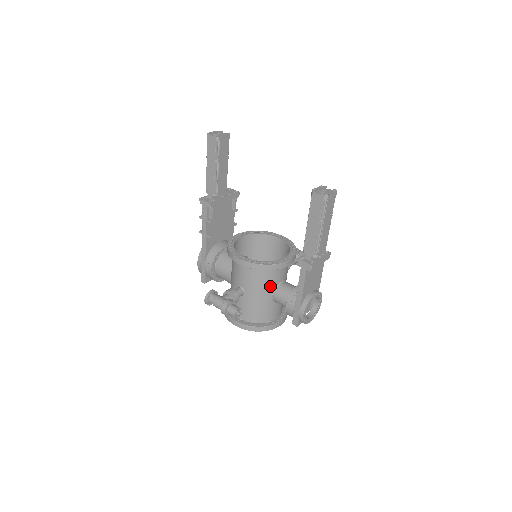
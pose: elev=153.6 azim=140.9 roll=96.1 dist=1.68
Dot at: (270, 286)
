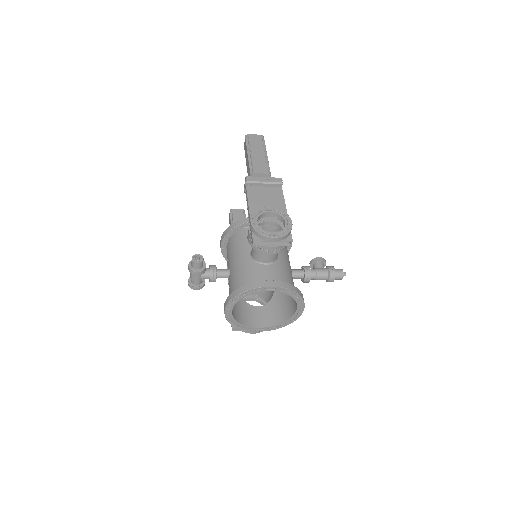
Dot at: (247, 247)
